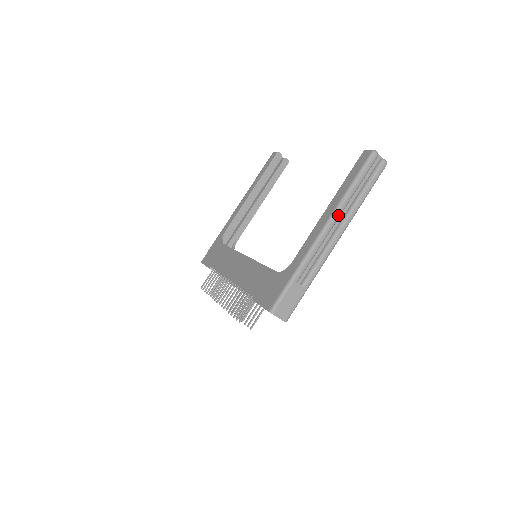
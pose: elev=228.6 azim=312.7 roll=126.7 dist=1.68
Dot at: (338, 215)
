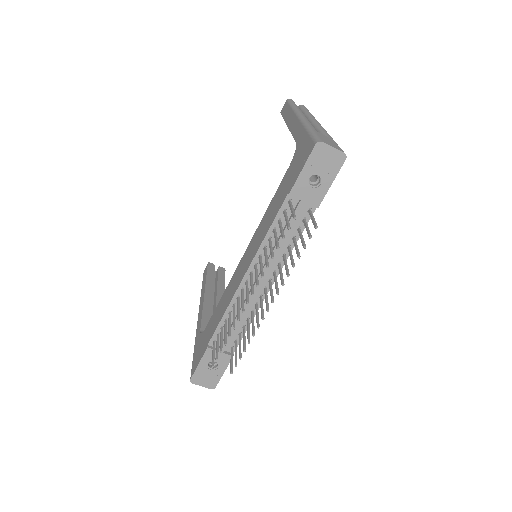
Dot at: (301, 112)
